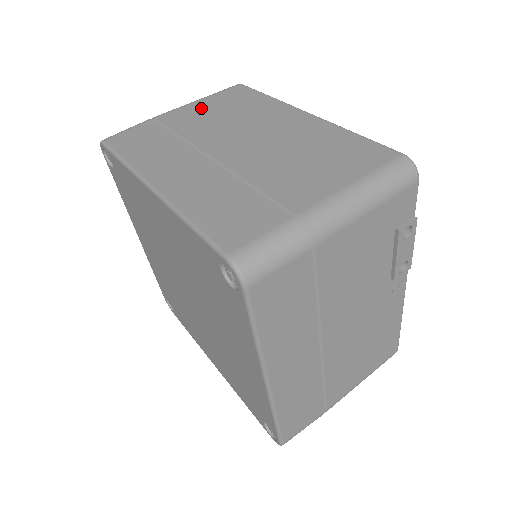
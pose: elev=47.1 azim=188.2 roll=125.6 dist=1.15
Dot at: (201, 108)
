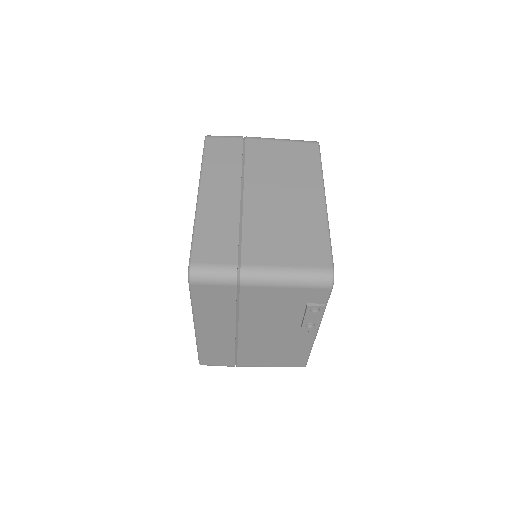
Dot at: (276, 149)
